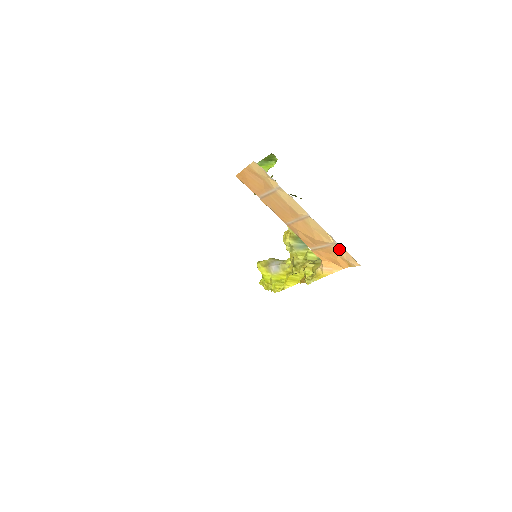
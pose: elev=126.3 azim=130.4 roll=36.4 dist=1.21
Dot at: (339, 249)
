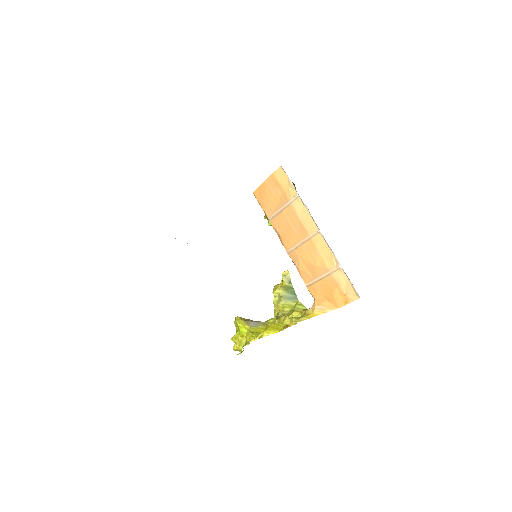
Dot at: (340, 277)
